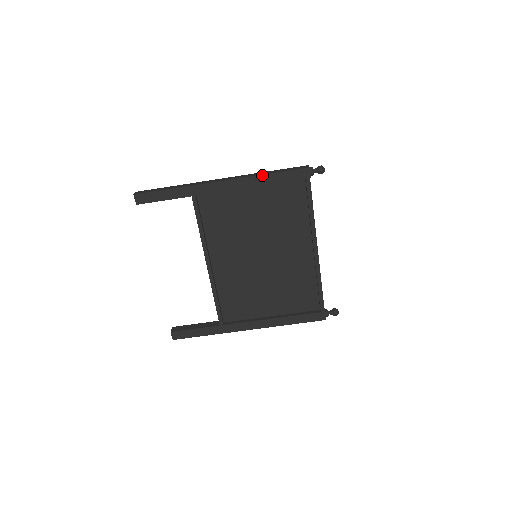
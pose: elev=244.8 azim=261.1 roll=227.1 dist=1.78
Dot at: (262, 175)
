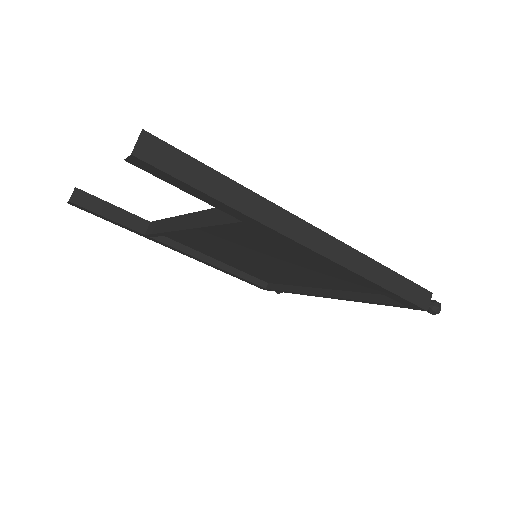
Dot at: (370, 281)
